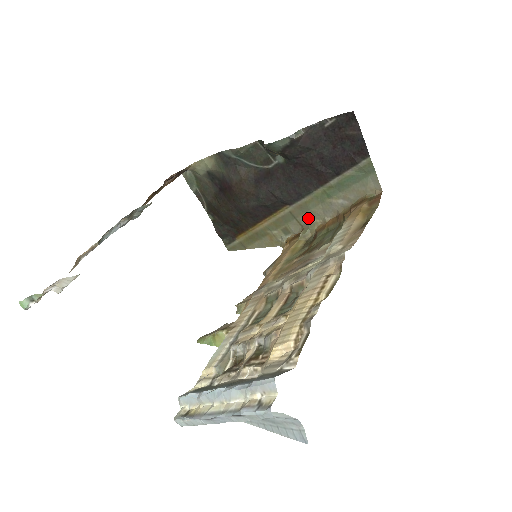
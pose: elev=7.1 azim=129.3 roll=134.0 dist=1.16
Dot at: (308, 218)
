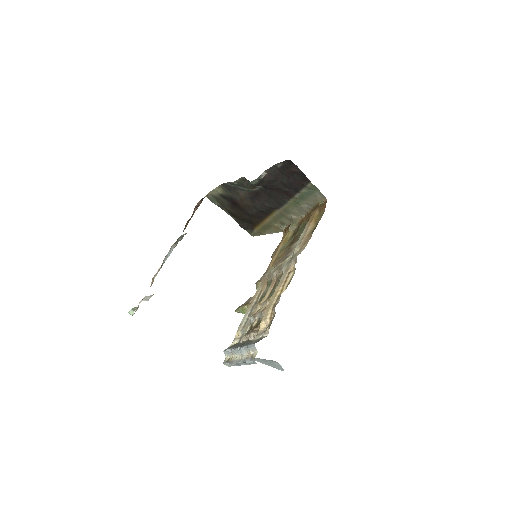
Dot at: (291, 216)
